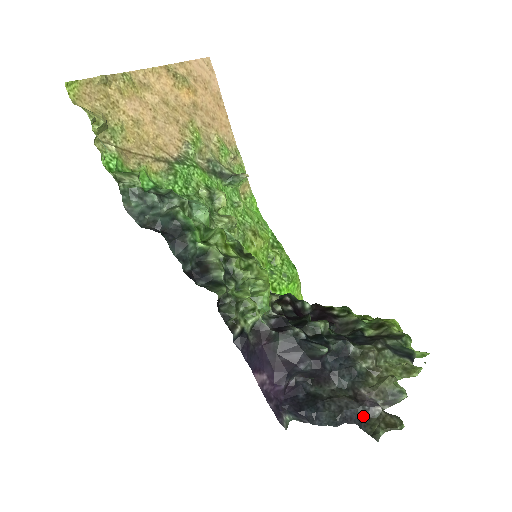
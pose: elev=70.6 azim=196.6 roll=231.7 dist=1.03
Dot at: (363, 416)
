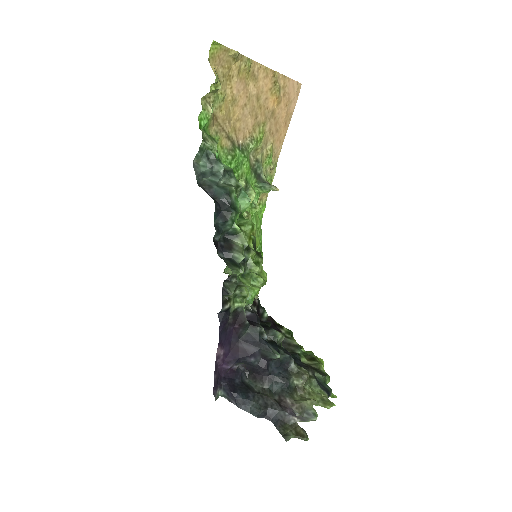
Dot at: (281, 419)
